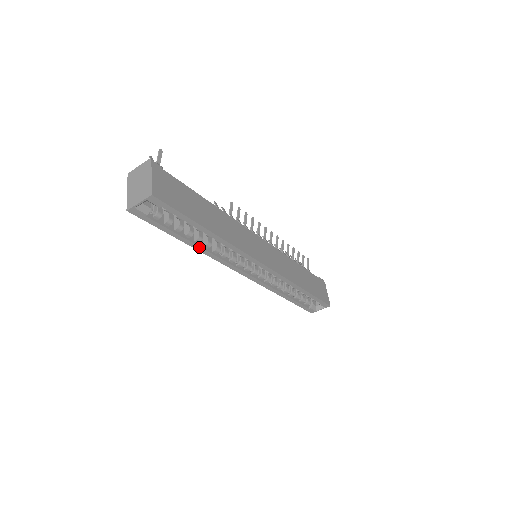
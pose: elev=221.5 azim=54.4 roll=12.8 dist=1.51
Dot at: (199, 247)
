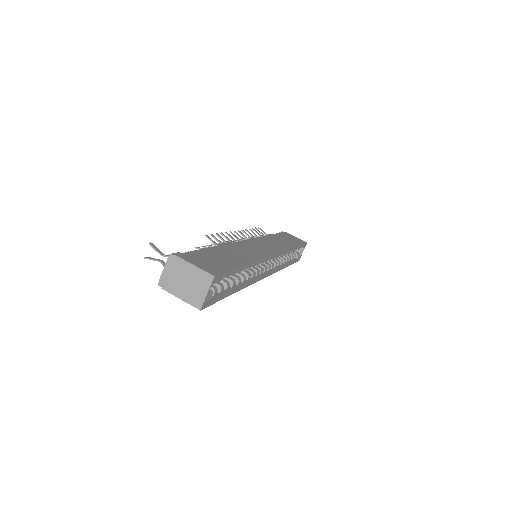
Dot at: (242, 286)
